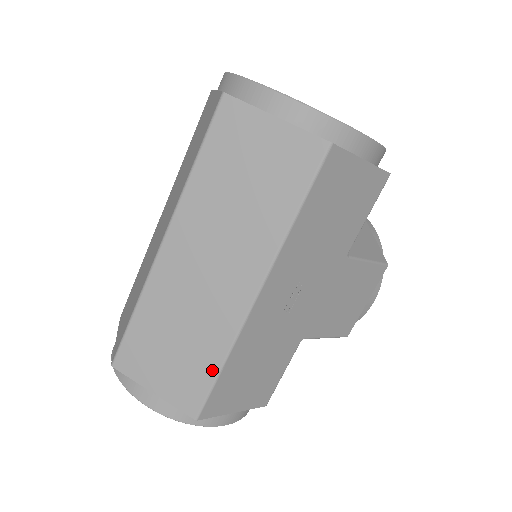
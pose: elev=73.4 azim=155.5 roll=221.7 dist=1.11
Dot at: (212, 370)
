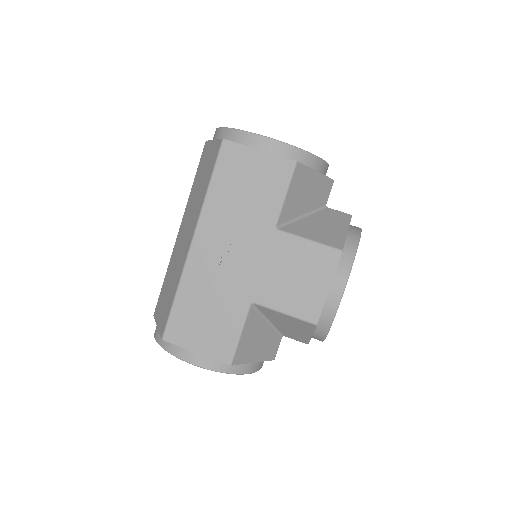
Dot at: (172, 300)
